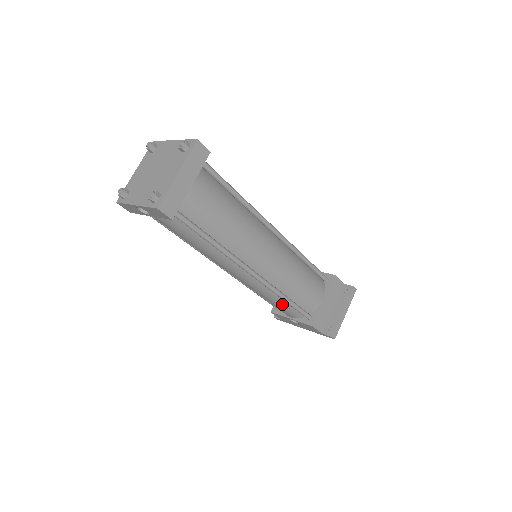
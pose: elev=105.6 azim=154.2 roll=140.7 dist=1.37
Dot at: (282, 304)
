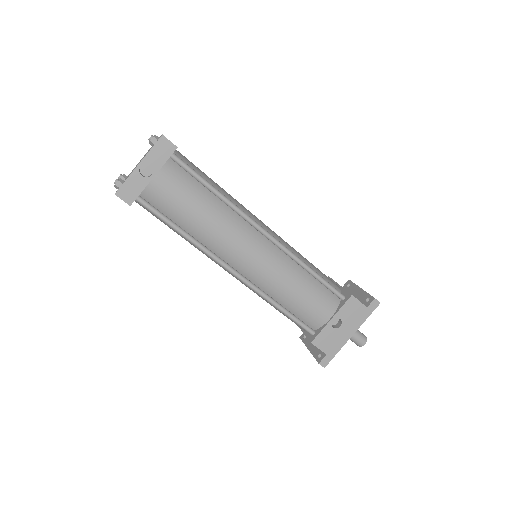
Dot at: (311, 286)
